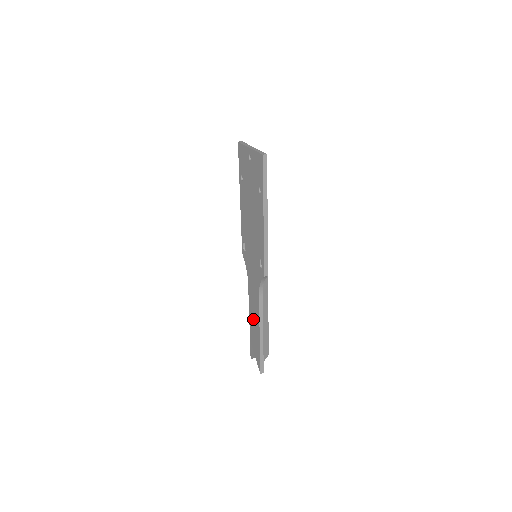
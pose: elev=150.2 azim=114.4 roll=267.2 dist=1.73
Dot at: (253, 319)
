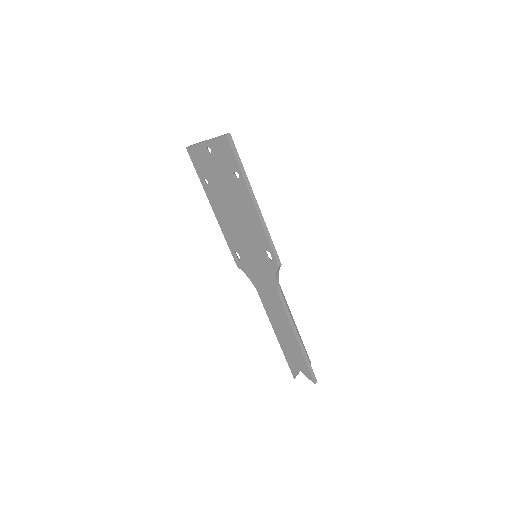
Dot at: (280, 329)
